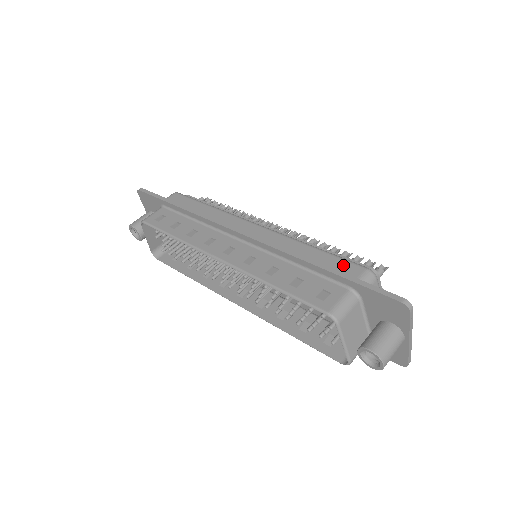
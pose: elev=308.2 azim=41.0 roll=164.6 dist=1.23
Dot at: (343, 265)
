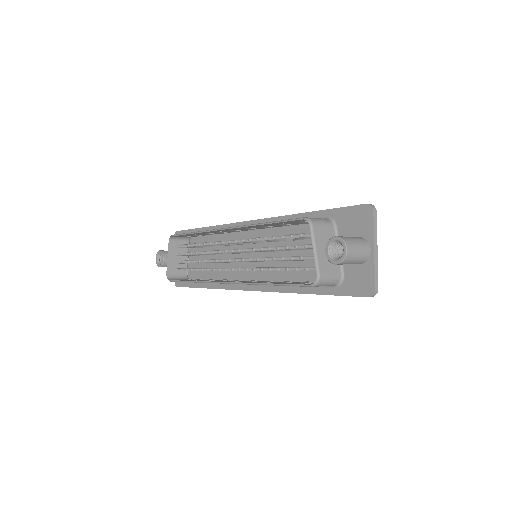
Dot at: occluded
